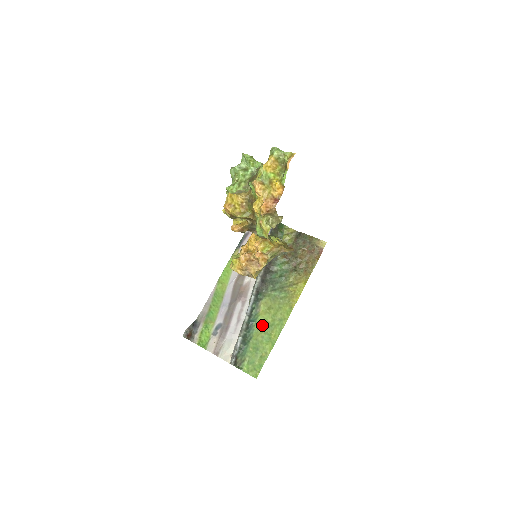
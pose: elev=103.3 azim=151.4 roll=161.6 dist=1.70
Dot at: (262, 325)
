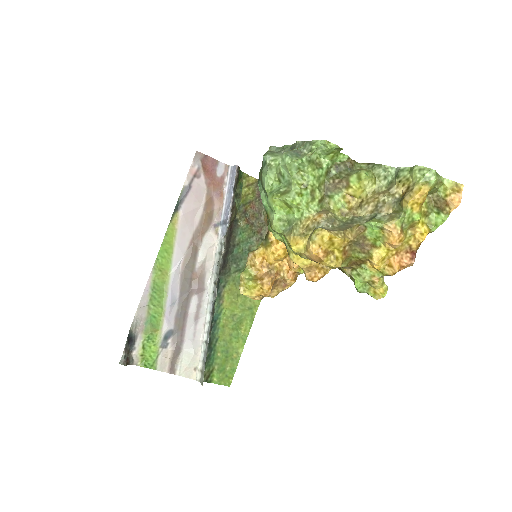
Dot at: (228, 320)
